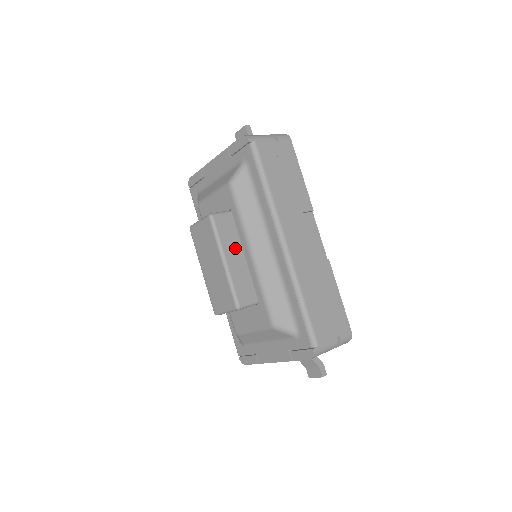
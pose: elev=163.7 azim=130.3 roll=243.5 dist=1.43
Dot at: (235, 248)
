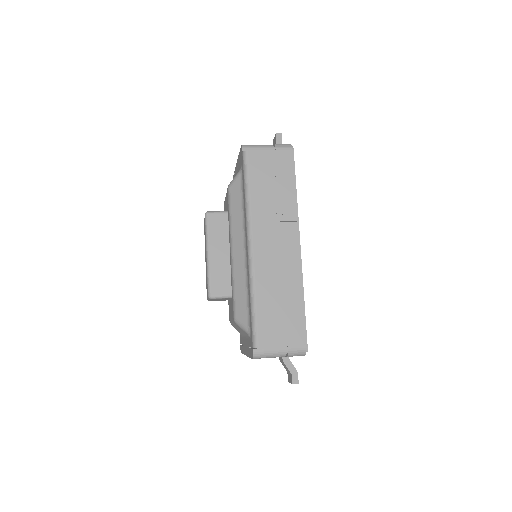
Dot at: (222, 245)
